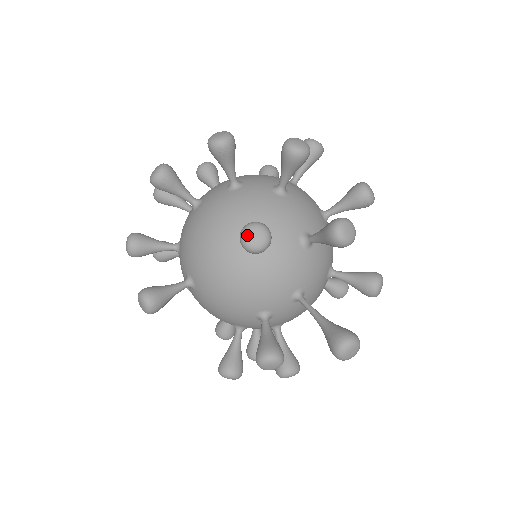
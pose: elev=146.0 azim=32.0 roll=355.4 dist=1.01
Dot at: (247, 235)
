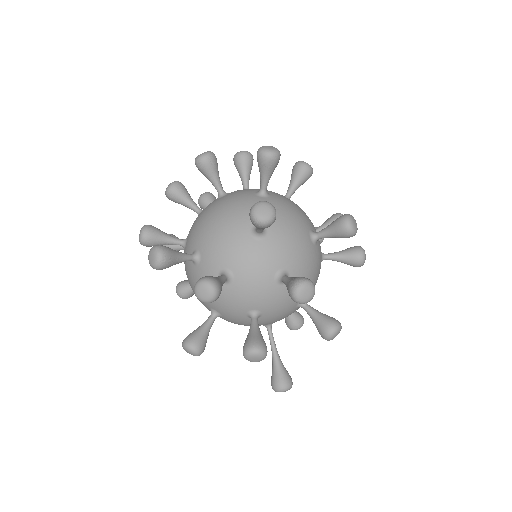
Dot at: occluded
